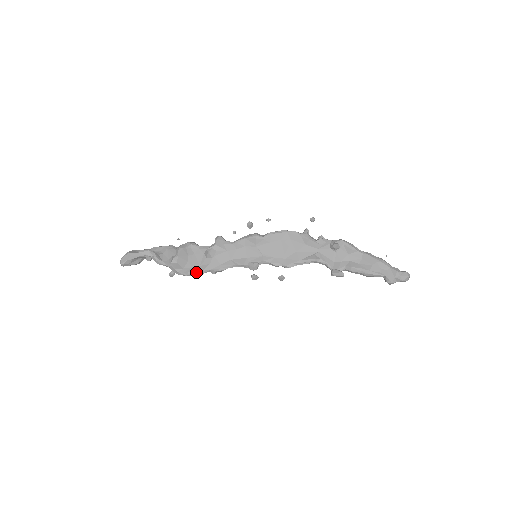
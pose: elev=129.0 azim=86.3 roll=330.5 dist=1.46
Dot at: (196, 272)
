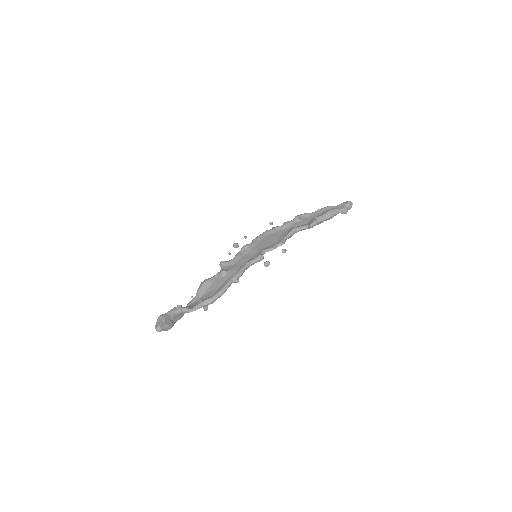
Dot at: (223, 287)
